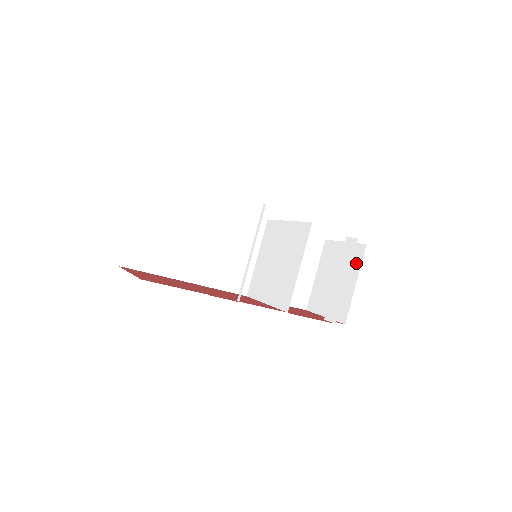
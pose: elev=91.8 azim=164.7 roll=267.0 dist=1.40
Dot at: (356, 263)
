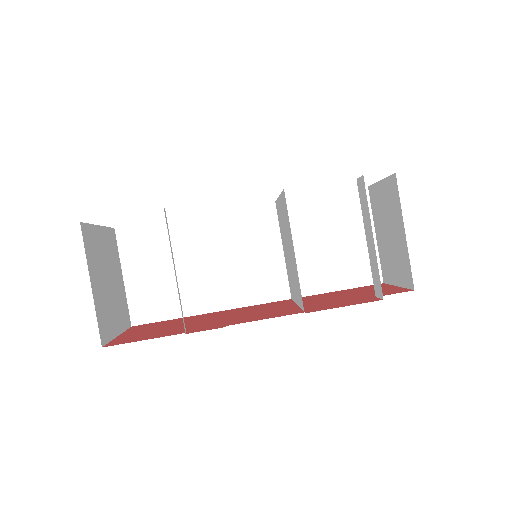
Dot at: (396, 203)
